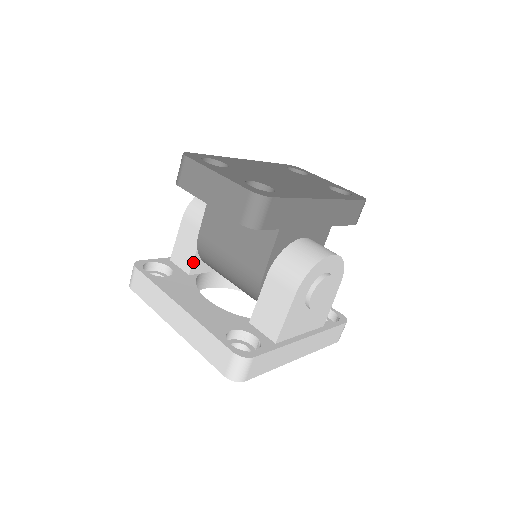
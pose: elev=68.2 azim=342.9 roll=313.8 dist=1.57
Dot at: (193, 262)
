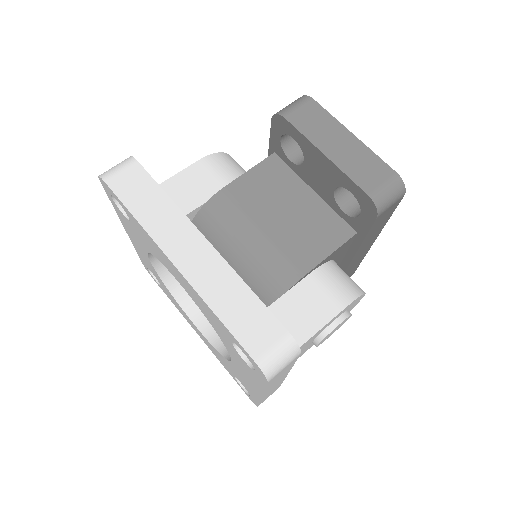
Dot at: (189, 213)
